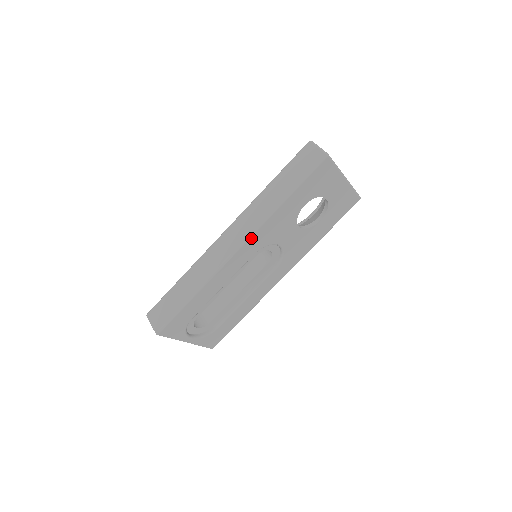
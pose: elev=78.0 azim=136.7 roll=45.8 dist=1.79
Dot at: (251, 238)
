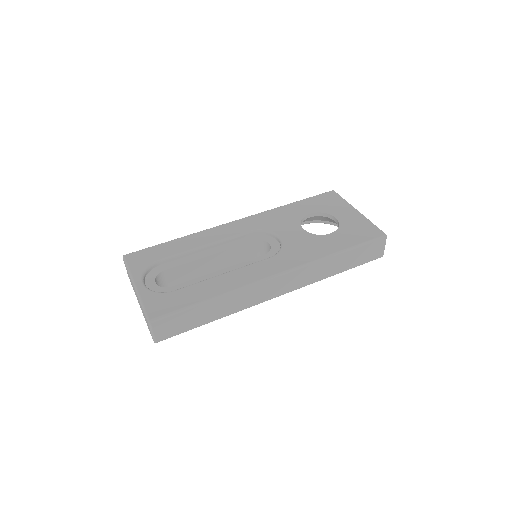
Dot at: (251, 217)
